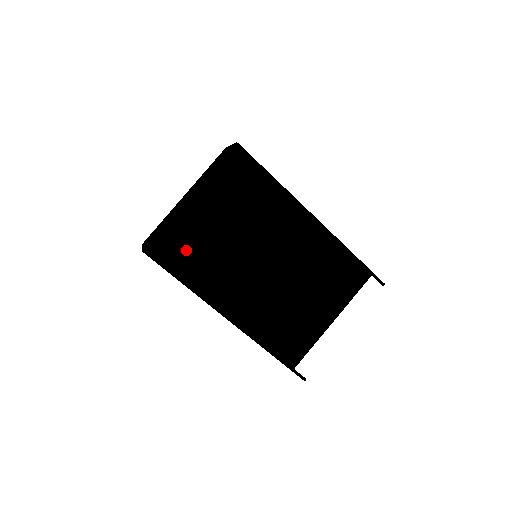
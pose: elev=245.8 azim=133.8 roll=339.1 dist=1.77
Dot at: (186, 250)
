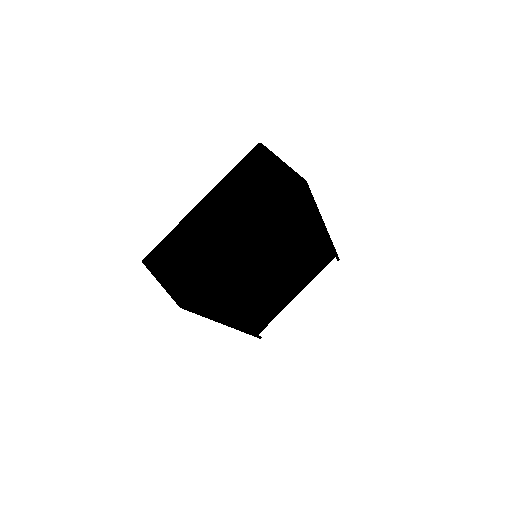
Dot at: (219, 291)
